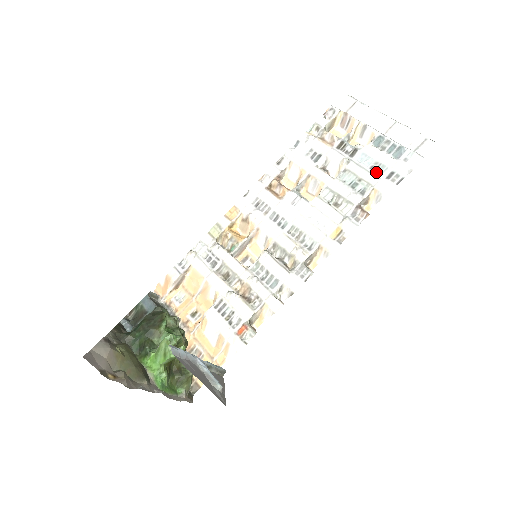
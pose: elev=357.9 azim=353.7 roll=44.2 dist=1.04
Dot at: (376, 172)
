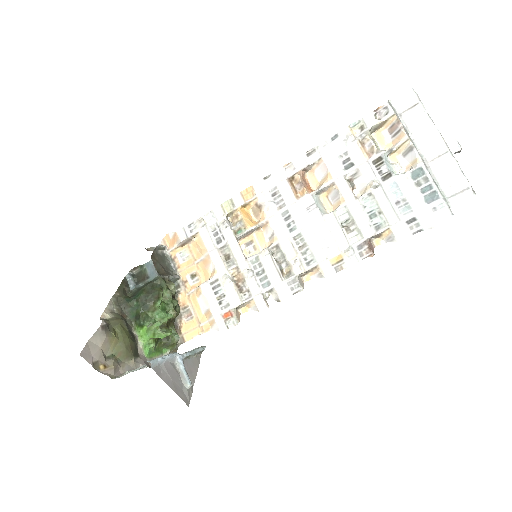
Dot at: (399, 210)
